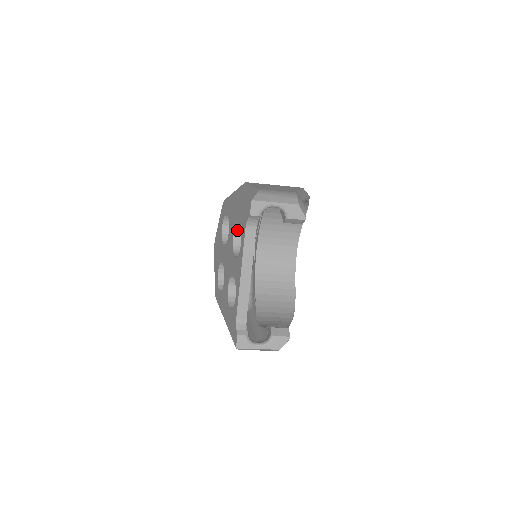
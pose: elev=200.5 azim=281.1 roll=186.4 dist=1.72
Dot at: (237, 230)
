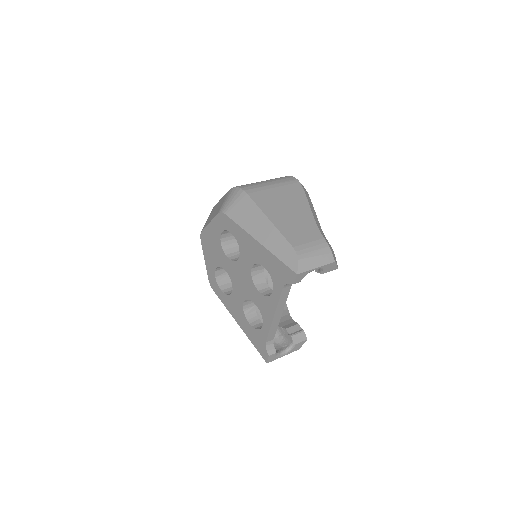
Dot at: (256, 264)
